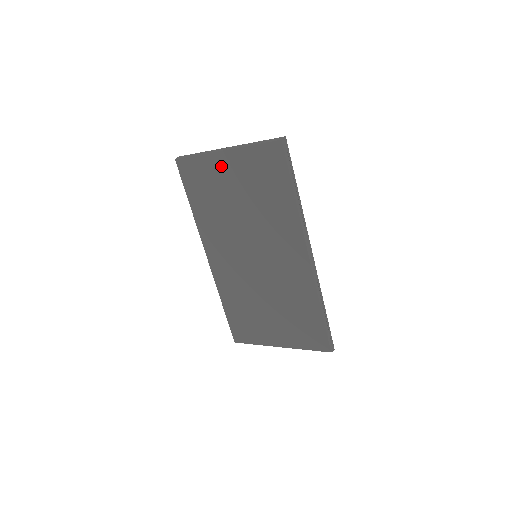
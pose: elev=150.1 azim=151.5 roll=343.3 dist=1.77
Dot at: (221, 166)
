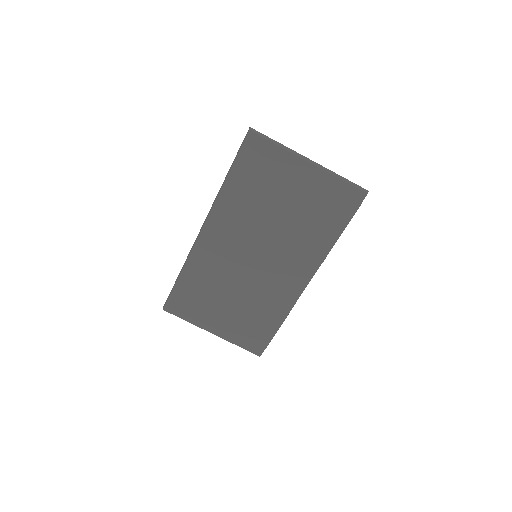
Dot at: (294, 171)
